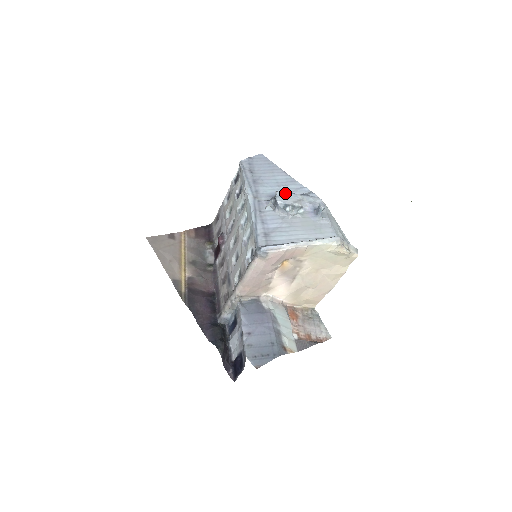
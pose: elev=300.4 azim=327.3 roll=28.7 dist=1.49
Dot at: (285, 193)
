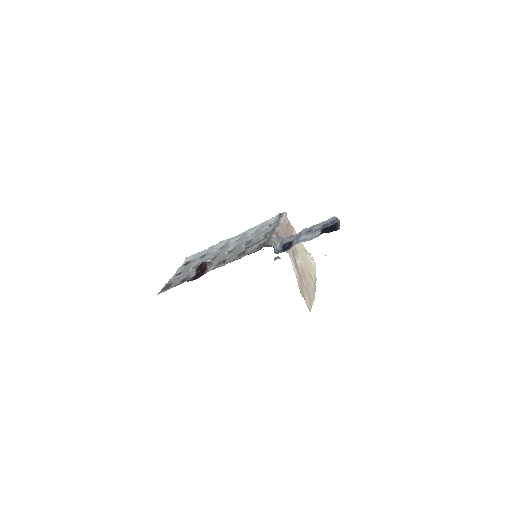
Dot at: occluded
